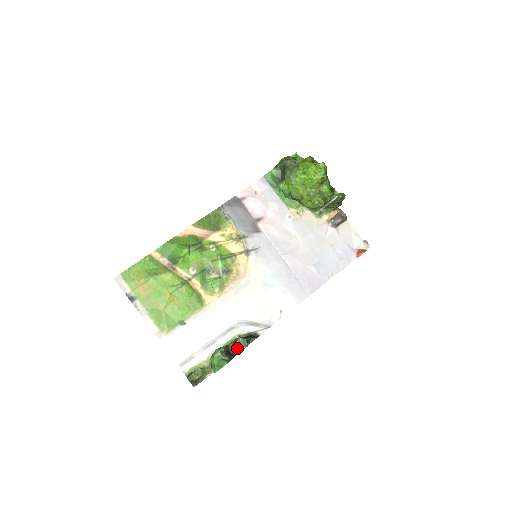
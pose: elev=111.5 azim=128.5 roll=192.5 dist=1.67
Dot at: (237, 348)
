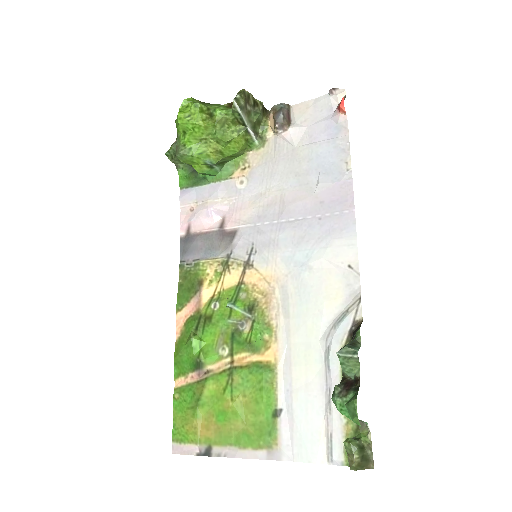
Dot at: (349, 368)
